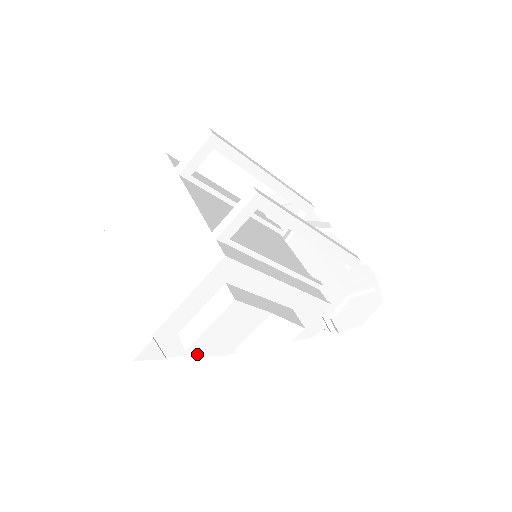
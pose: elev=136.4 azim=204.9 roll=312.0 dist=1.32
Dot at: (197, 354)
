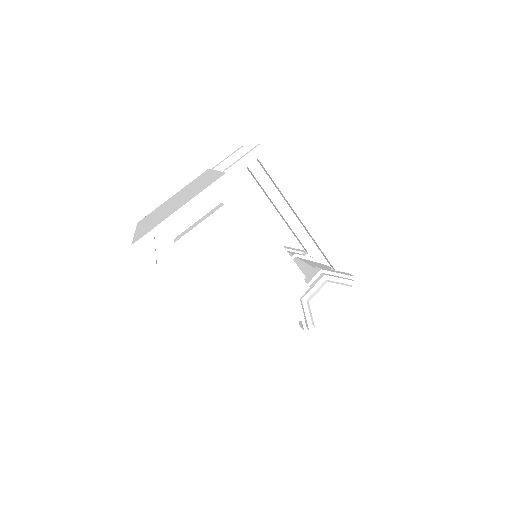
Dot at: (182, 278)
